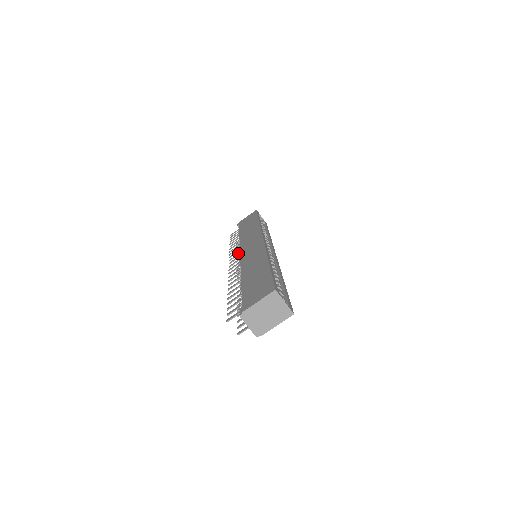
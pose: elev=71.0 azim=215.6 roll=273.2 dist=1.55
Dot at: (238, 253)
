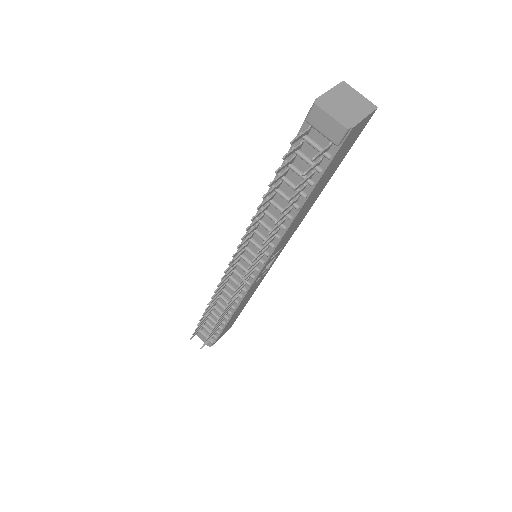
Dot at: (227, 276)
